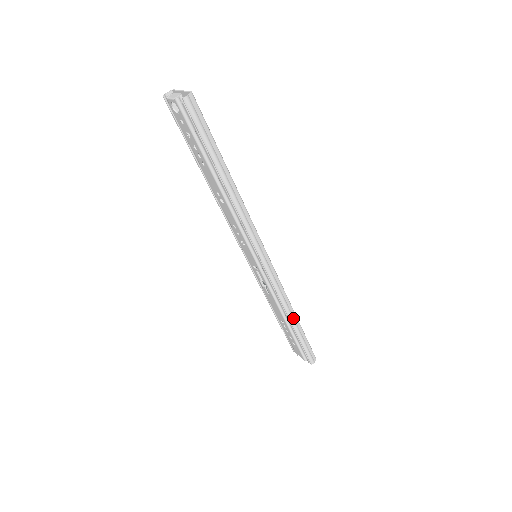
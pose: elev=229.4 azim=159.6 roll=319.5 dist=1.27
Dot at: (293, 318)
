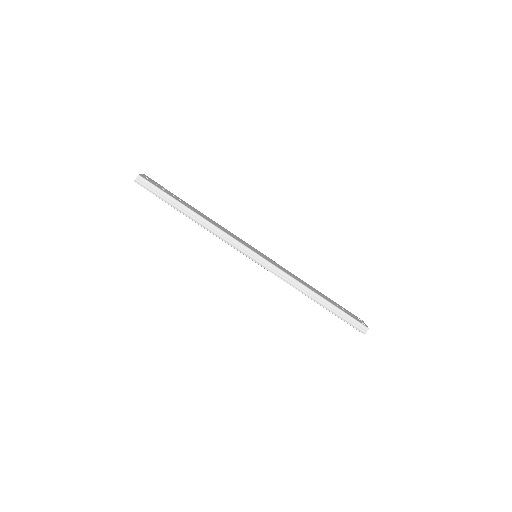
Dot at: (313, 297)
